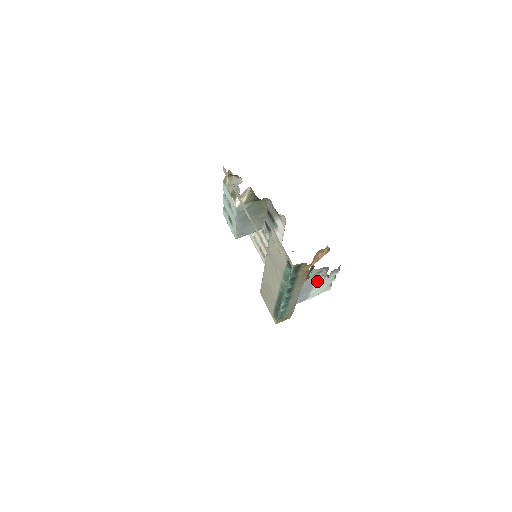
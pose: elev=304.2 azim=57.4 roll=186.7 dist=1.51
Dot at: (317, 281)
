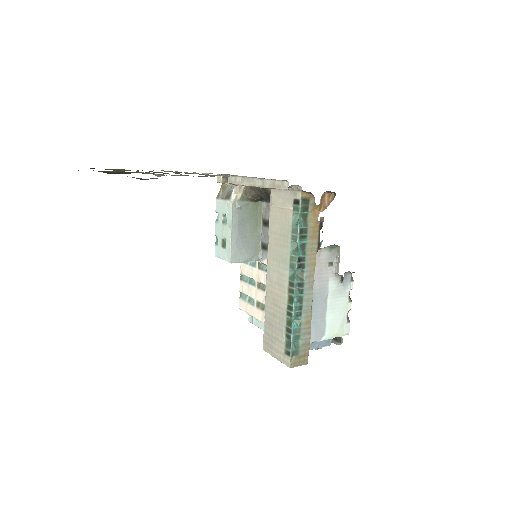
Dot at: (330, 290)
